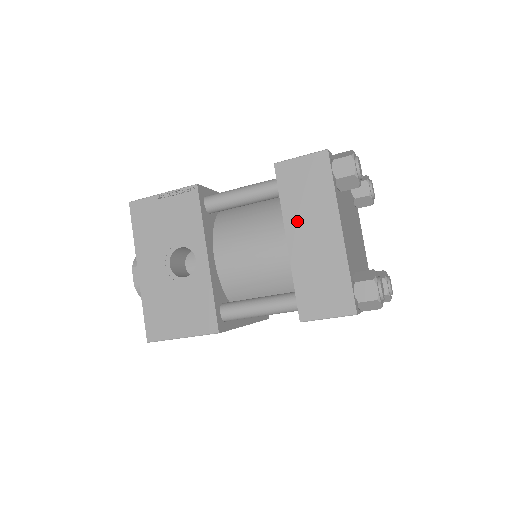
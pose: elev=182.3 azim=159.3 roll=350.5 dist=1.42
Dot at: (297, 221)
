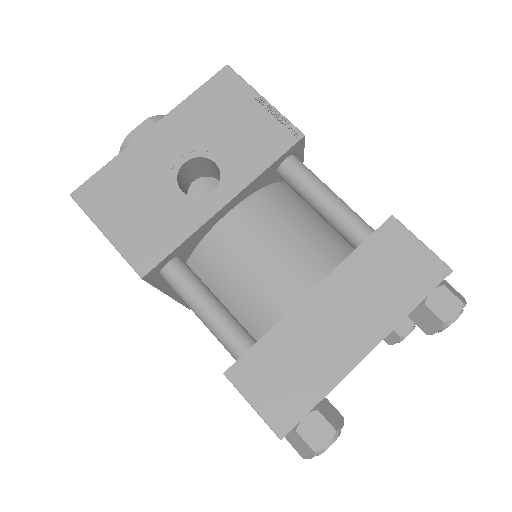
Dot at: (344, 288)
